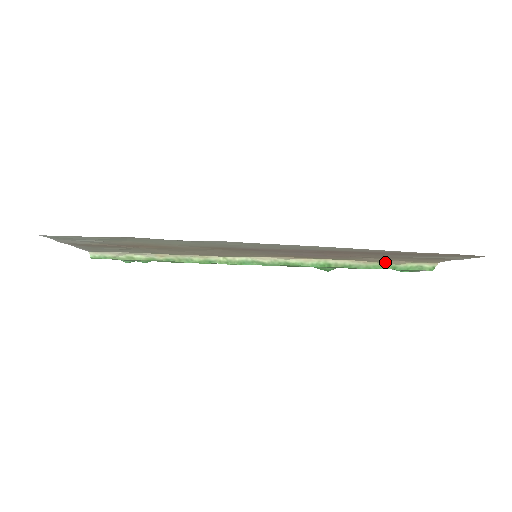
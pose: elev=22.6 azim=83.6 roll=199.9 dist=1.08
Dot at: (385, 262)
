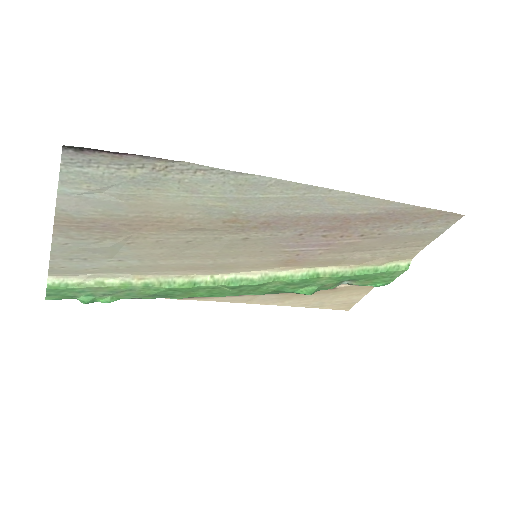
Dot at: (369, 264)
